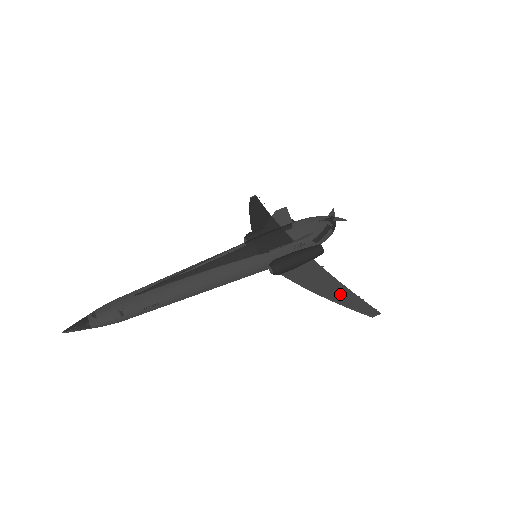
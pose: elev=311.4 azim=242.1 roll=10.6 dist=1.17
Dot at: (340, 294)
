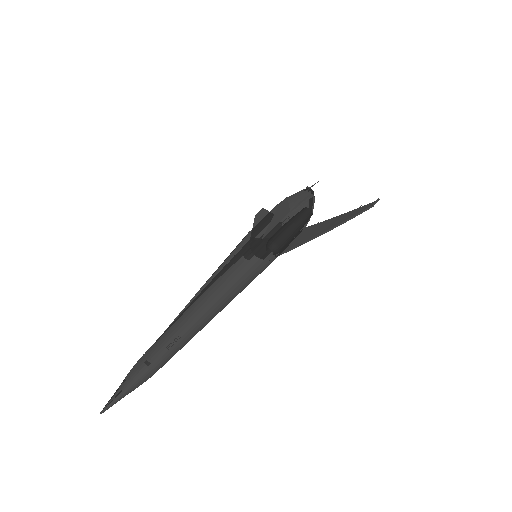
Dot at: (338, 220)
